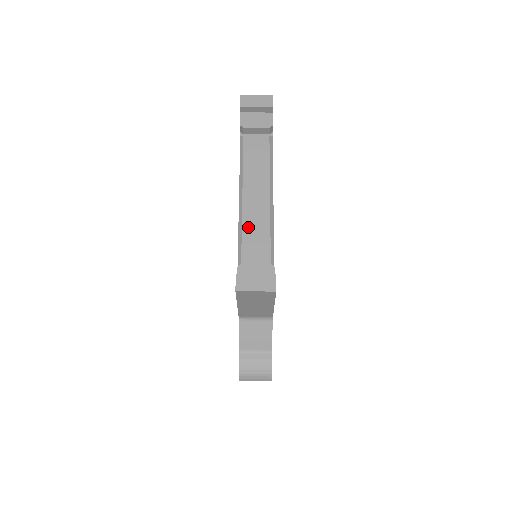
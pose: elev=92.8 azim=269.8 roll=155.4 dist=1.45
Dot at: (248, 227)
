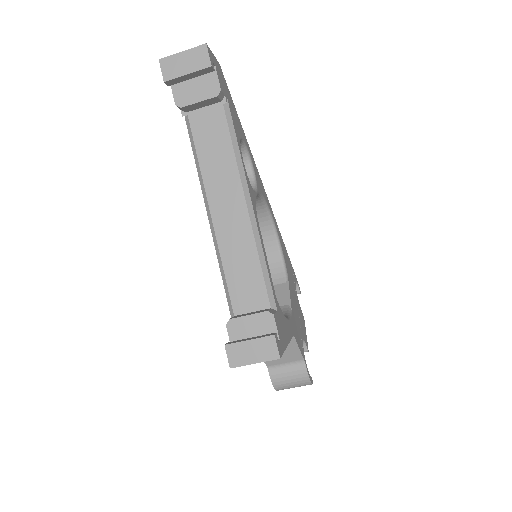
Dot at: (228, 255)
